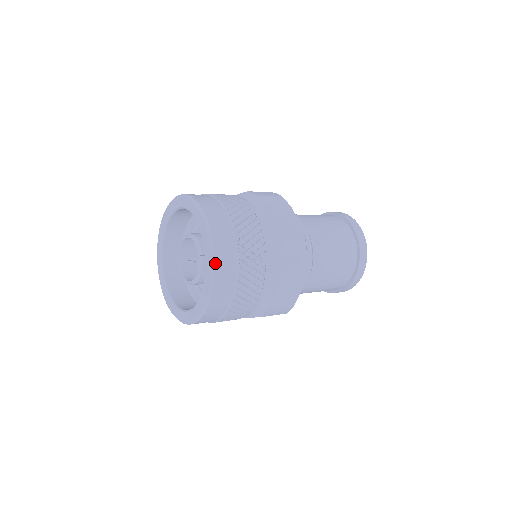
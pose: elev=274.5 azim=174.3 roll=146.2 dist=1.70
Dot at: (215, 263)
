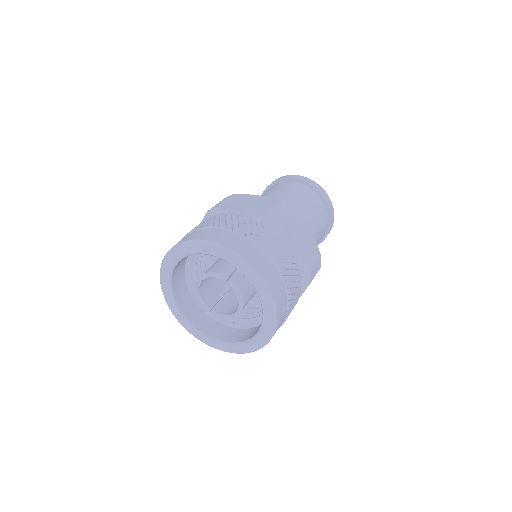
Dot at: (249, 262)
